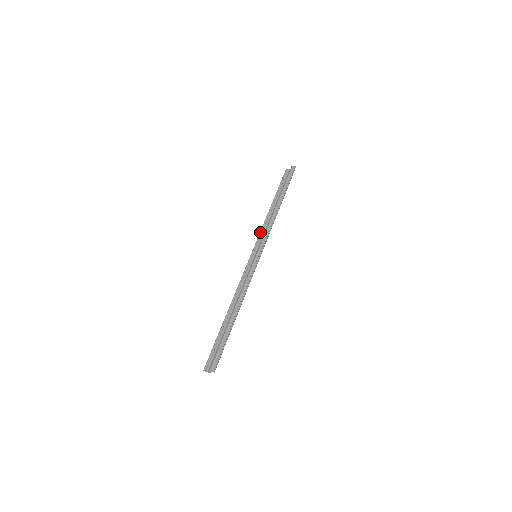
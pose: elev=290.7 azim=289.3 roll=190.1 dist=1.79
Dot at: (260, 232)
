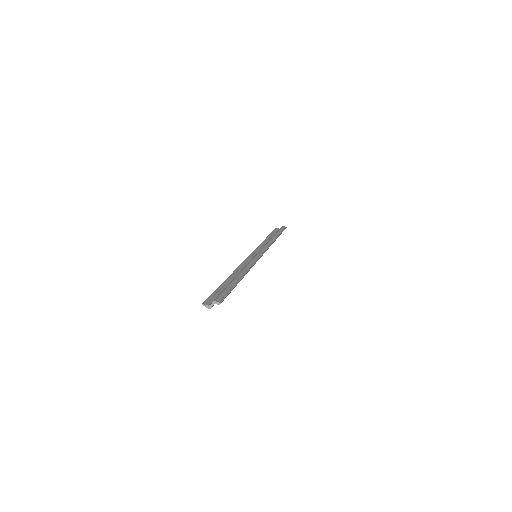
Dot at: (257, 247)
